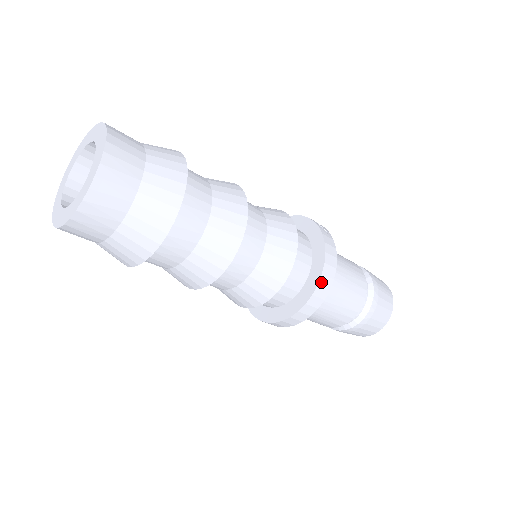
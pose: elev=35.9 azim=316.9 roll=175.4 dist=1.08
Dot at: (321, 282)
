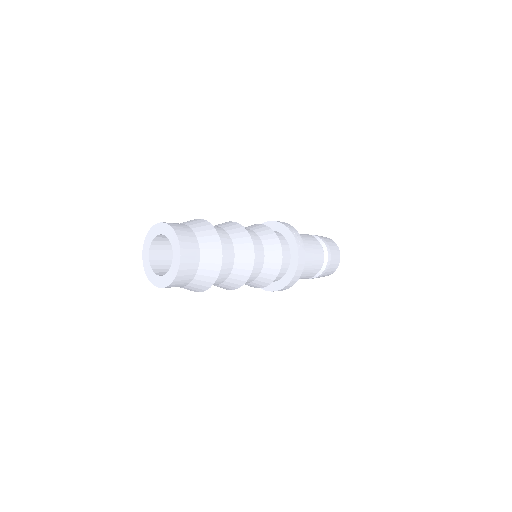
Dot at: (293, 280)
